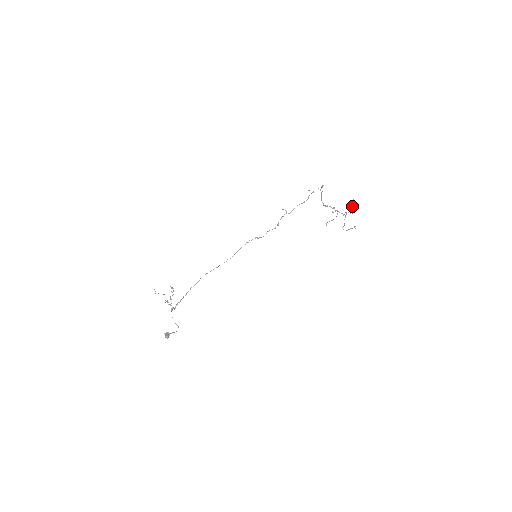
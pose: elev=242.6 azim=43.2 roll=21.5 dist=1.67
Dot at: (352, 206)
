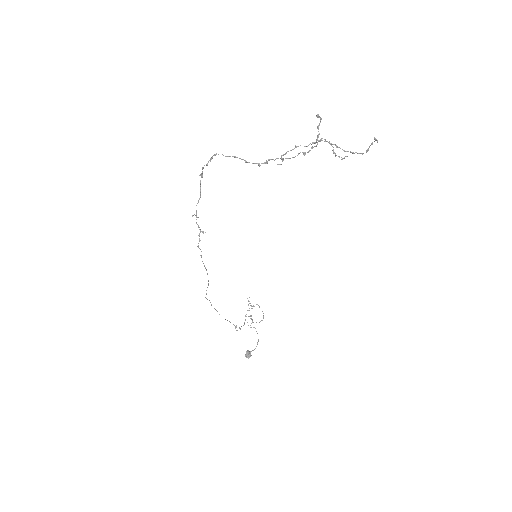
Dot at: (317, 128)
